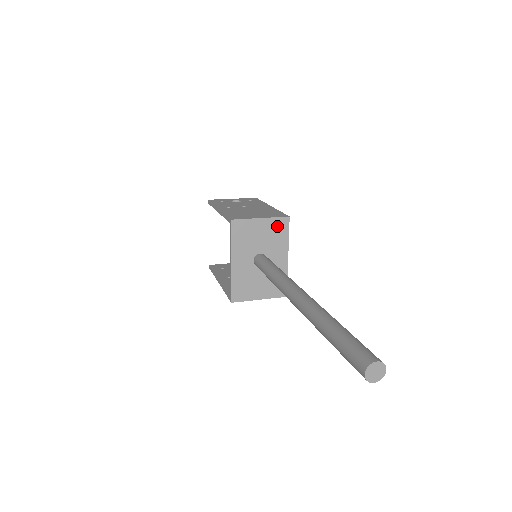
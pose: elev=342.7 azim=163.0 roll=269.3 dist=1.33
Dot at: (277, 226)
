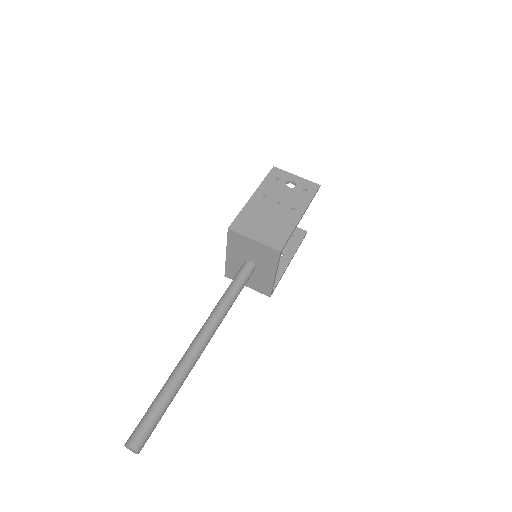
Dot at: (268, 252)
